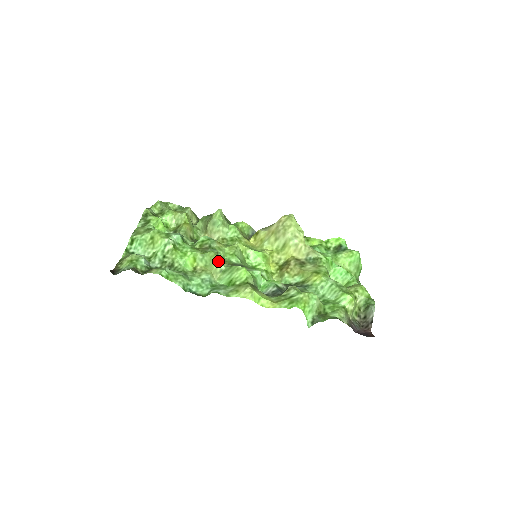
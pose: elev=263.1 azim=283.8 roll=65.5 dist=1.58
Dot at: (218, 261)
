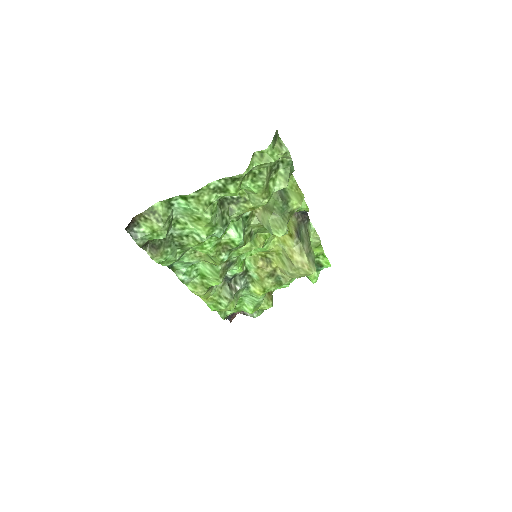
Dot at: occluded
